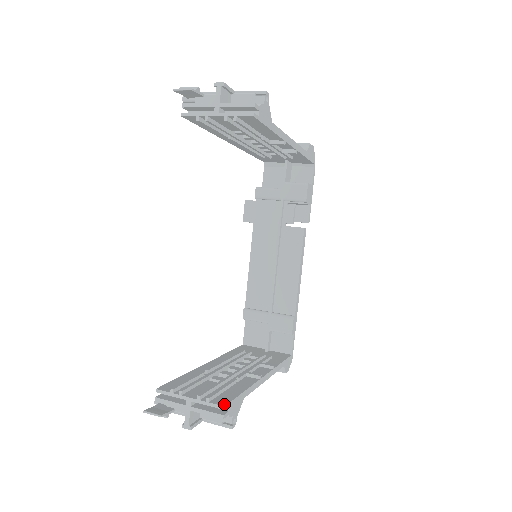
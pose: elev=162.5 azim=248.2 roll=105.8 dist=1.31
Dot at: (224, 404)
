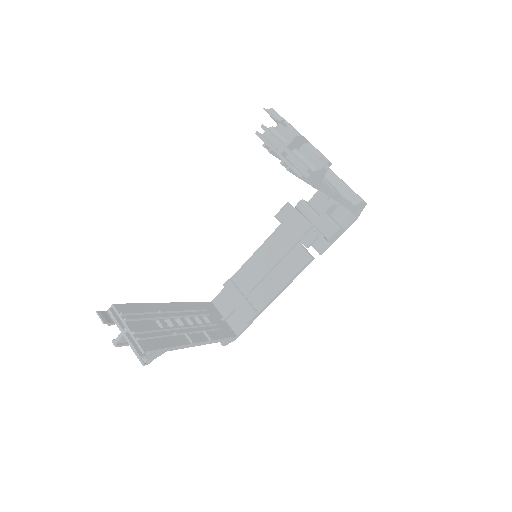
Dot at: (146, 349)
